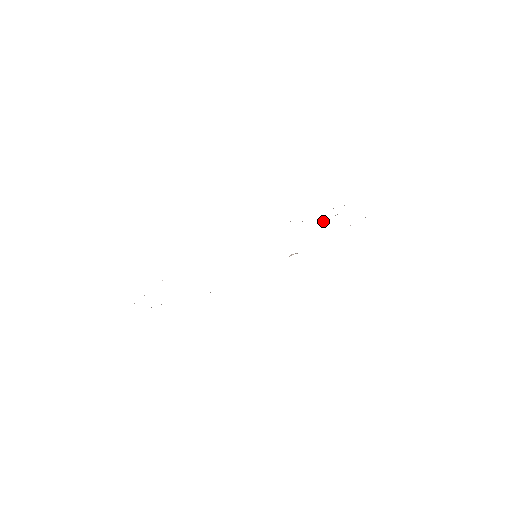
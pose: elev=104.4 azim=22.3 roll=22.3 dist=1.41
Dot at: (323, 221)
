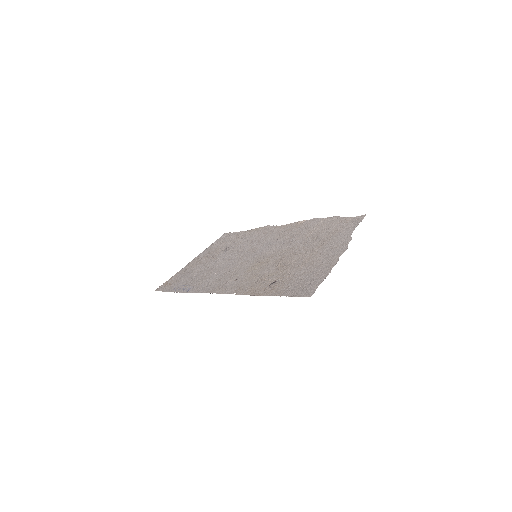
Dot at: (304, 252)
